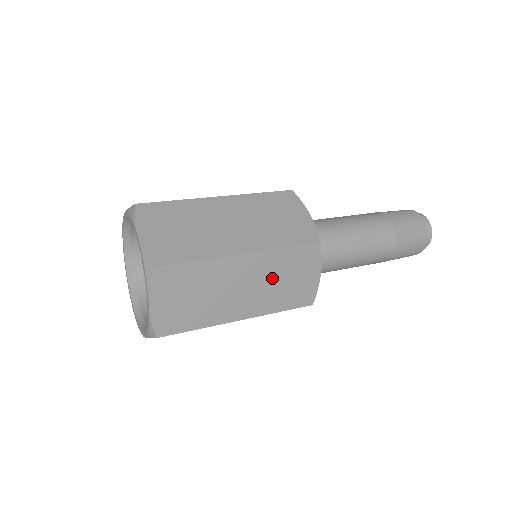
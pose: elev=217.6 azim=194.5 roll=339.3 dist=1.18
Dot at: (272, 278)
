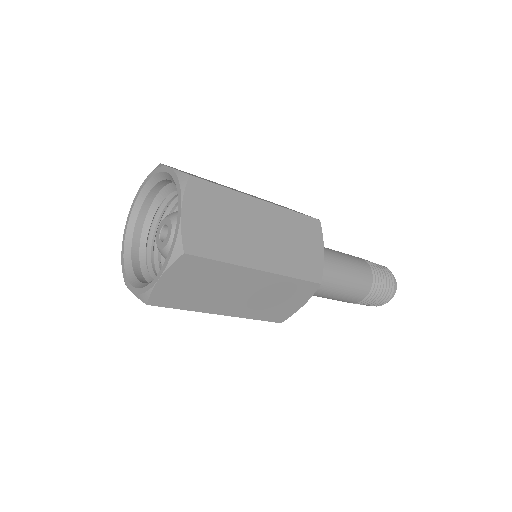
Dot at: (285, 237)
